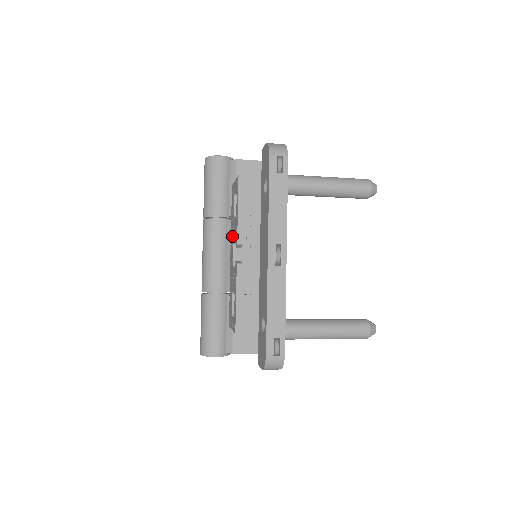
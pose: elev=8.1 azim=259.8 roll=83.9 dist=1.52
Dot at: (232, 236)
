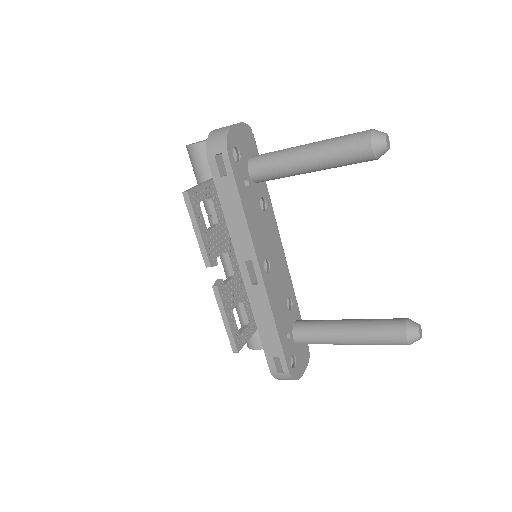
Dot at: occluded
